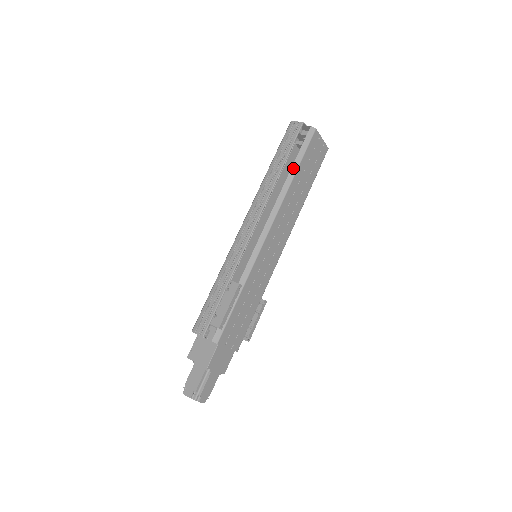
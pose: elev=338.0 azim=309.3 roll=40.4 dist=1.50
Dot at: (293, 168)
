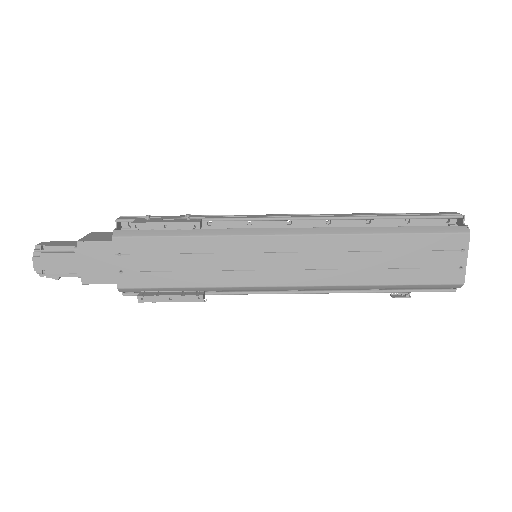
Dot at: (395, 228)
